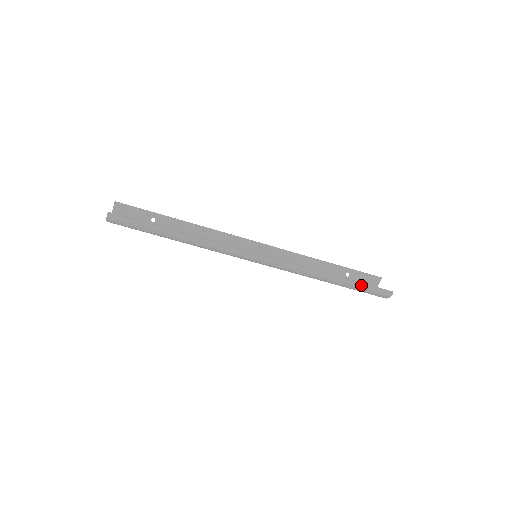
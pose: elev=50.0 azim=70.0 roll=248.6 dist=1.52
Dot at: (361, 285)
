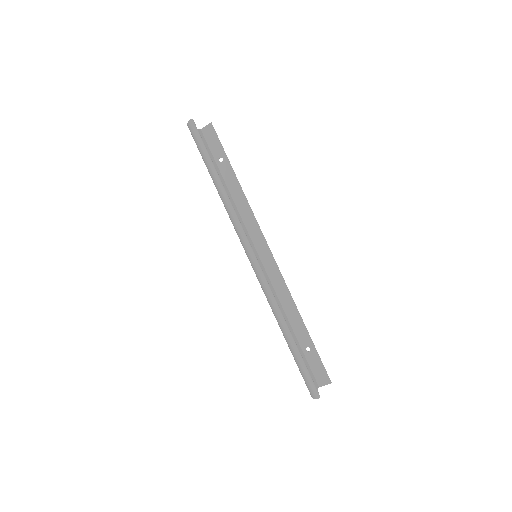
Dot at: (301, 362)
